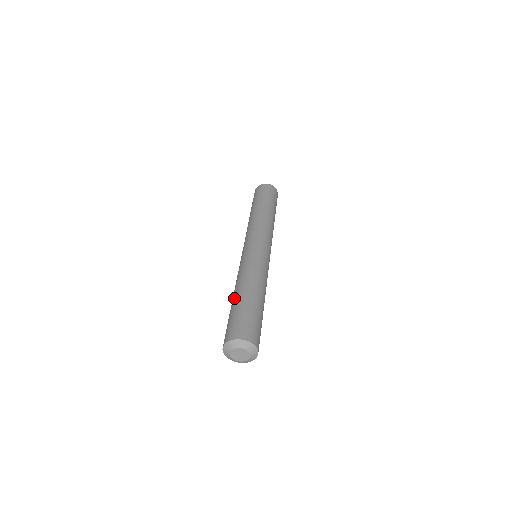
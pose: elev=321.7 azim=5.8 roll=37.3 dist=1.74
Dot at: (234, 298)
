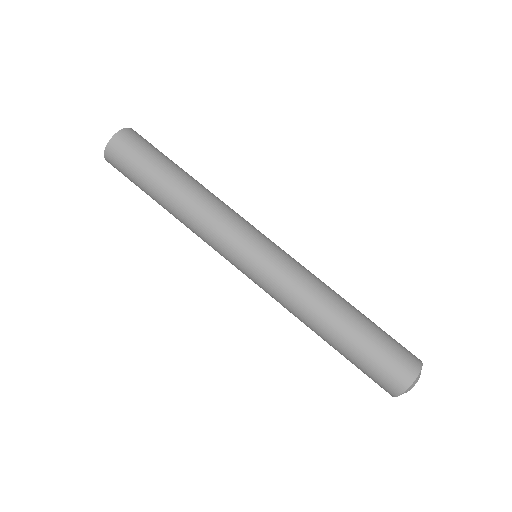
Dot at: (347, 325)
